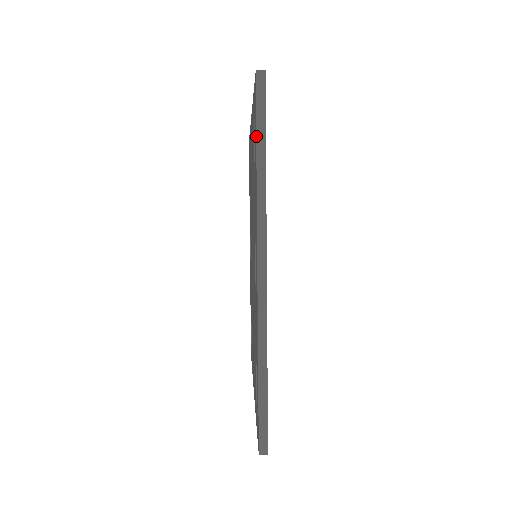
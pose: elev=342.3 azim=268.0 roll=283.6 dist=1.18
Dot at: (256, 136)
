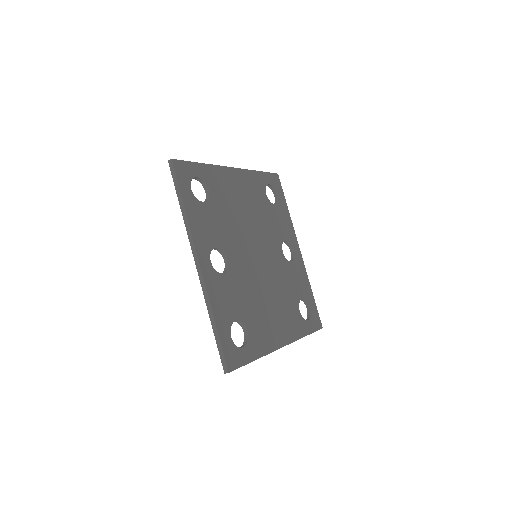
Dot at: (177, 194)
